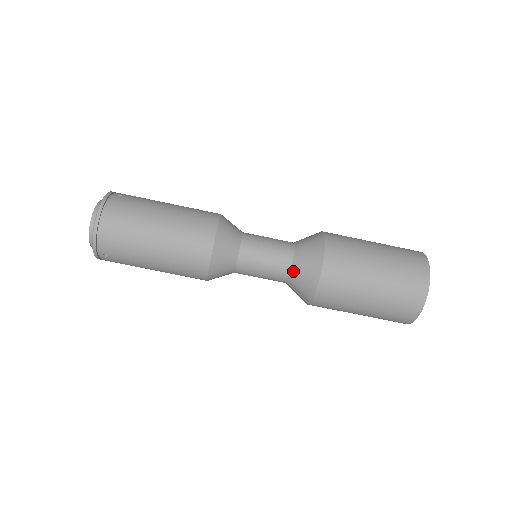
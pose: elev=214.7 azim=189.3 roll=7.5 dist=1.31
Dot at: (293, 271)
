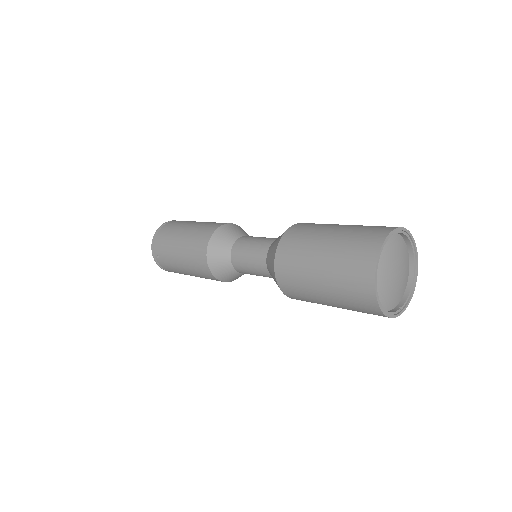
Dot at: (268, 254)
